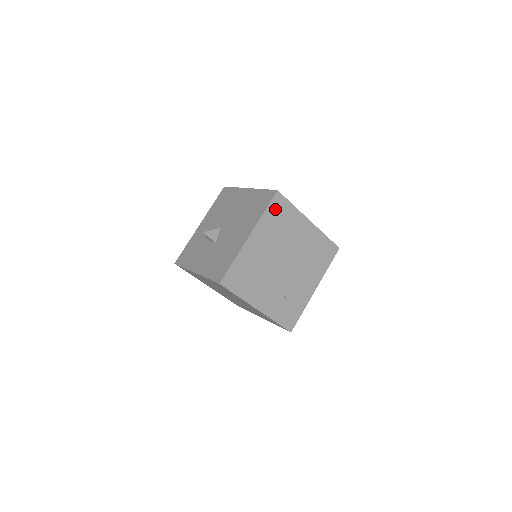
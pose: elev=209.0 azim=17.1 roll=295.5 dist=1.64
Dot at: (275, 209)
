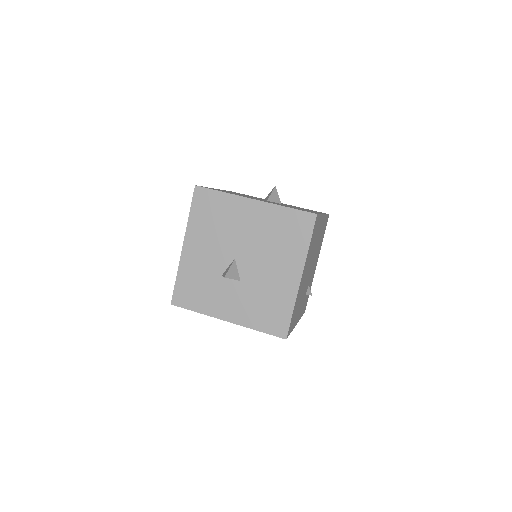
Dot at: (314, 233)
